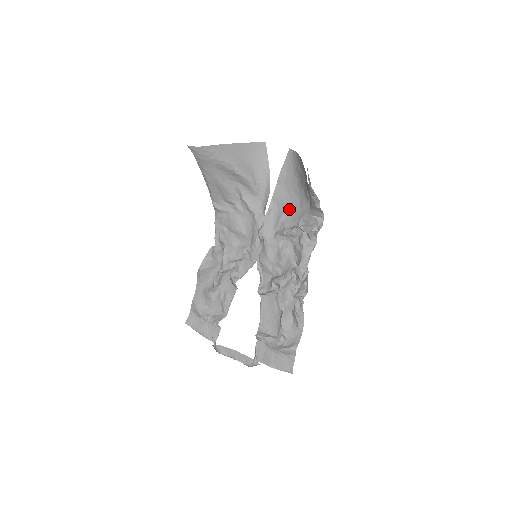
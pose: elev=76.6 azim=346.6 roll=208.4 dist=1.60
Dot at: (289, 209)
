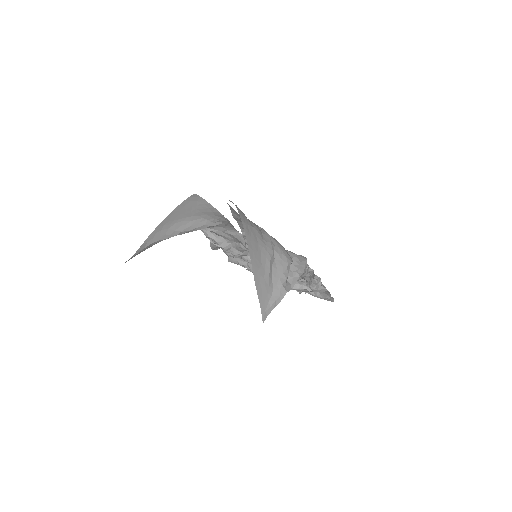
Dot at: occluded
